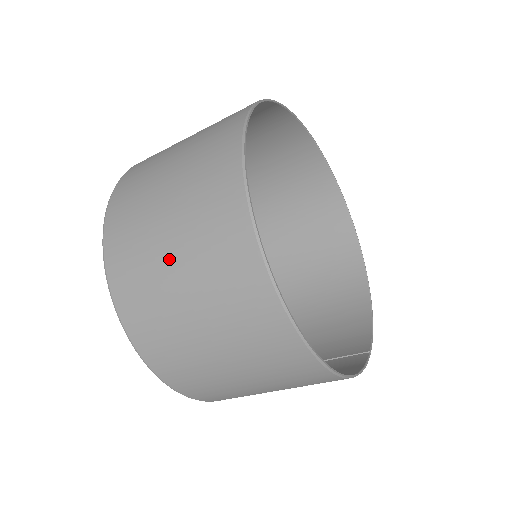
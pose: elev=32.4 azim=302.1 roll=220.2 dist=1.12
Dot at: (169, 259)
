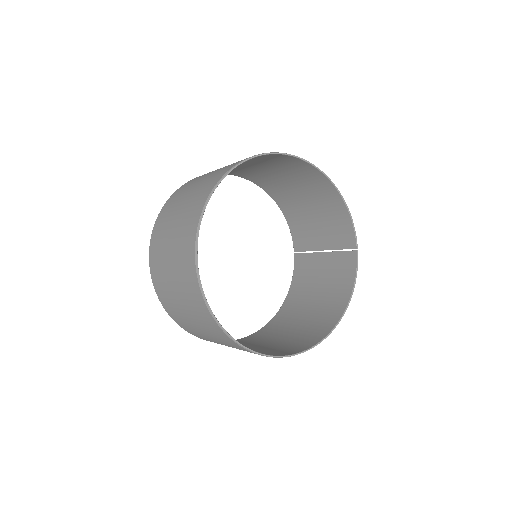
Dot at: occluded
